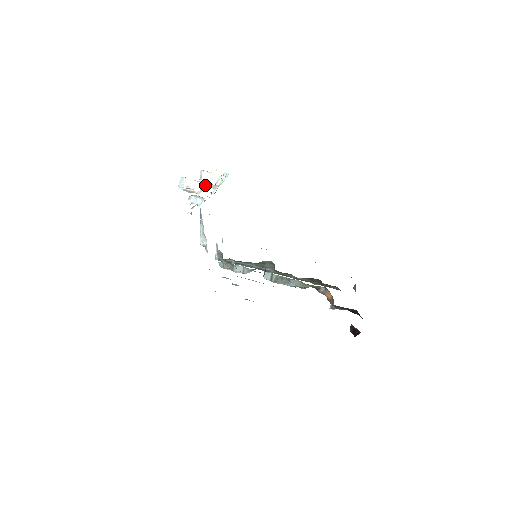
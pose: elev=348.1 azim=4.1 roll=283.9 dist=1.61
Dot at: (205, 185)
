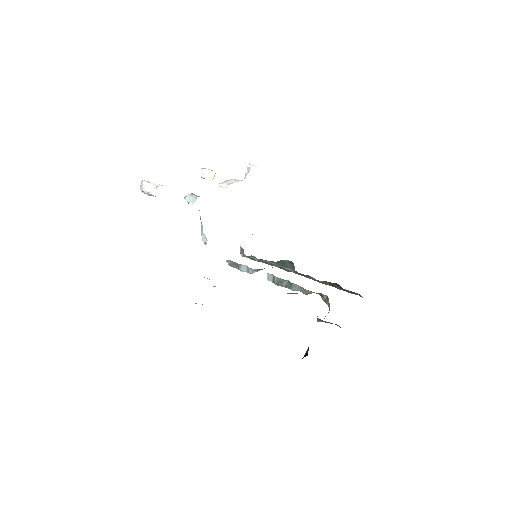
Dot at: (157, 188)
